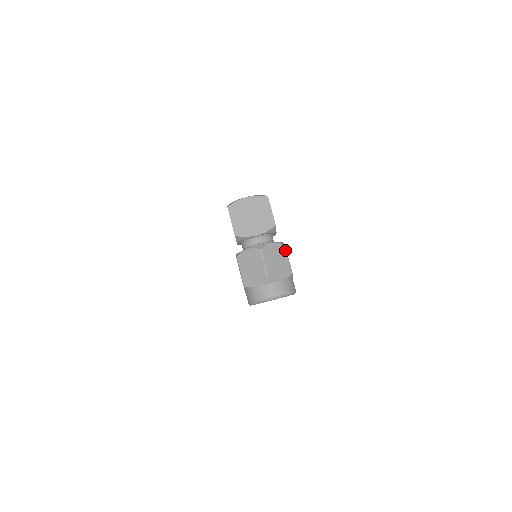
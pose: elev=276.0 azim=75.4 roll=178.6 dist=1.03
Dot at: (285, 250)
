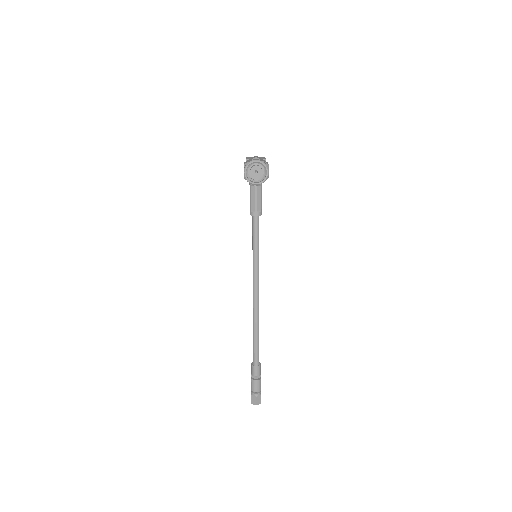
Dot at: occluded
